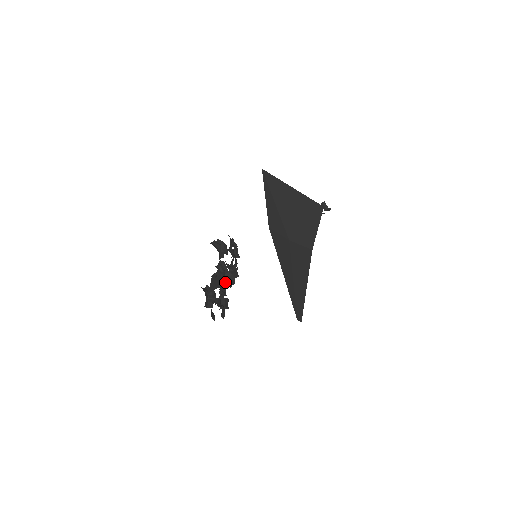
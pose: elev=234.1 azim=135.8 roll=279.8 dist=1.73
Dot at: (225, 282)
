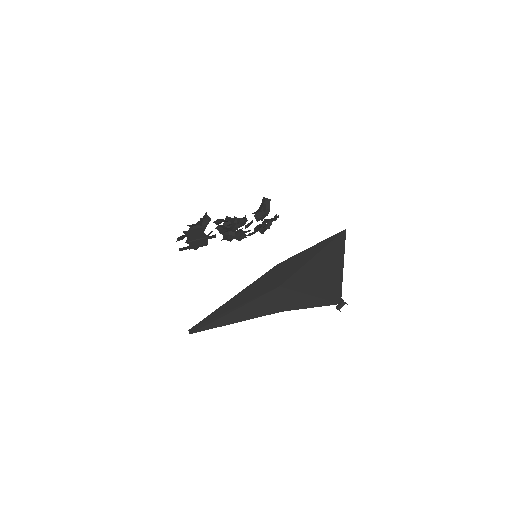
Dot at: (201, 244)
